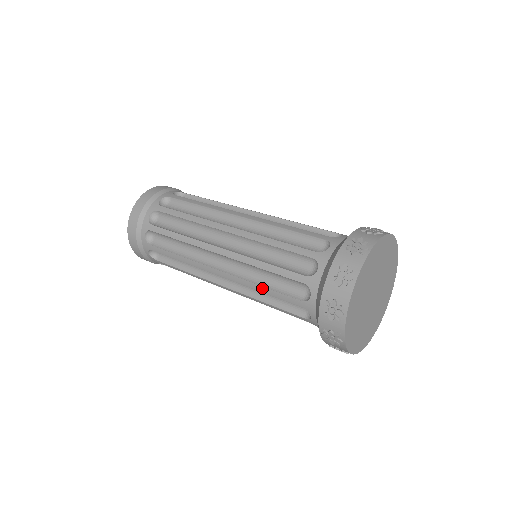
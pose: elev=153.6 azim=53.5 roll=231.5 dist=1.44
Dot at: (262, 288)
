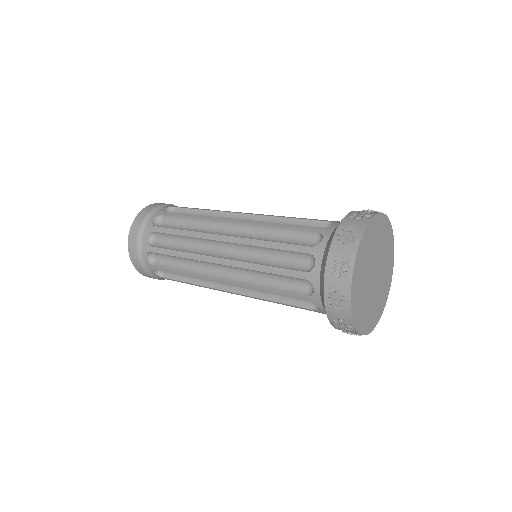
Dot at: (267, 289)
